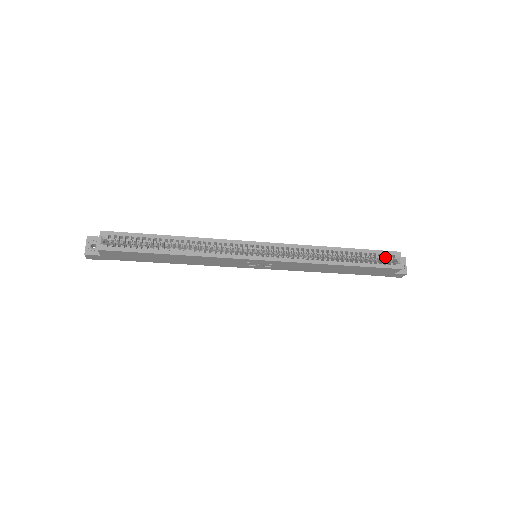
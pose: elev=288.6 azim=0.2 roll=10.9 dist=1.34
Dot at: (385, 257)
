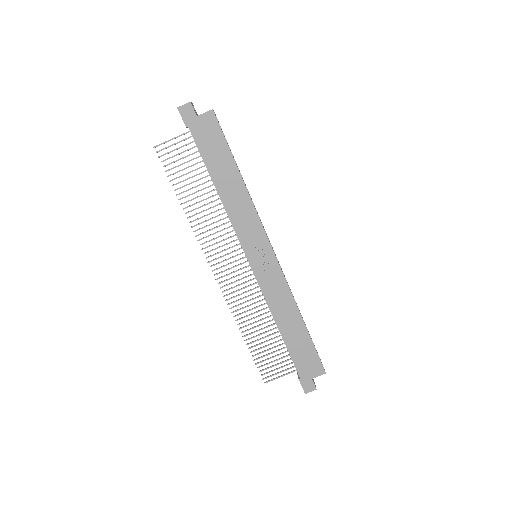
Dot at: occluded
